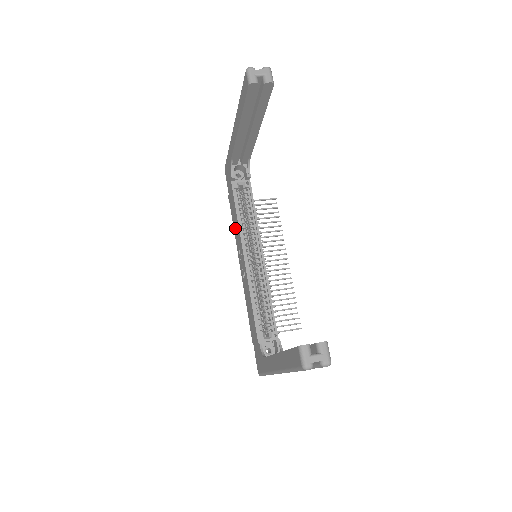
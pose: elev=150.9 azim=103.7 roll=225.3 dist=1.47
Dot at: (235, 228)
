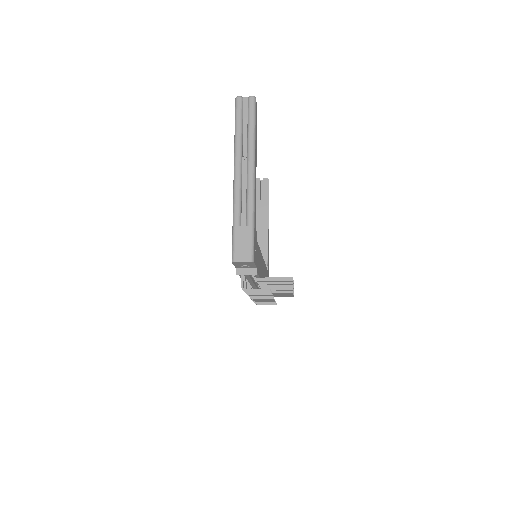
Dot at: occluded
